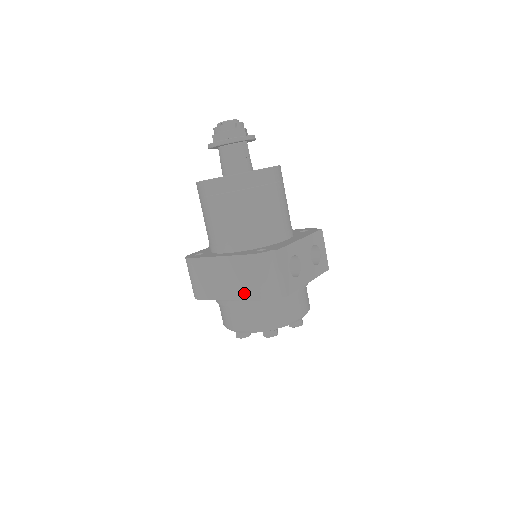
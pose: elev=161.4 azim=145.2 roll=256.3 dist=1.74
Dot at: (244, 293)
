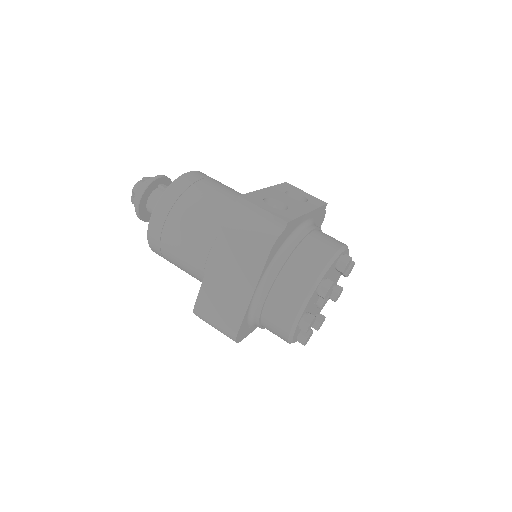
Dot at: (254, 267)
